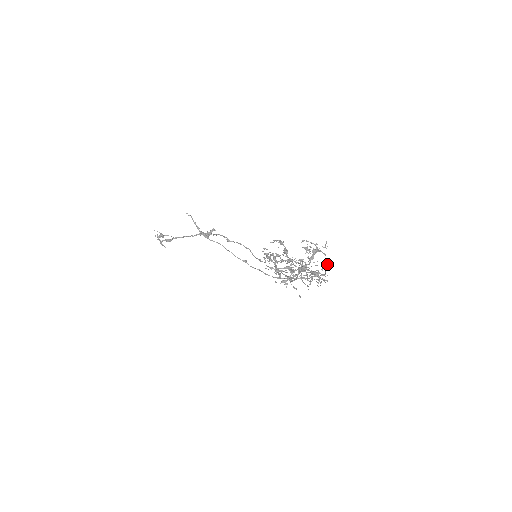
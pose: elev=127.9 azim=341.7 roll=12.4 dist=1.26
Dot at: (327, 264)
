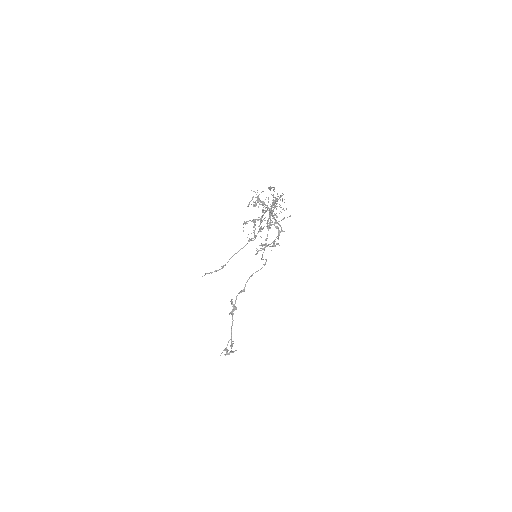
Dot at: (268, 188)
